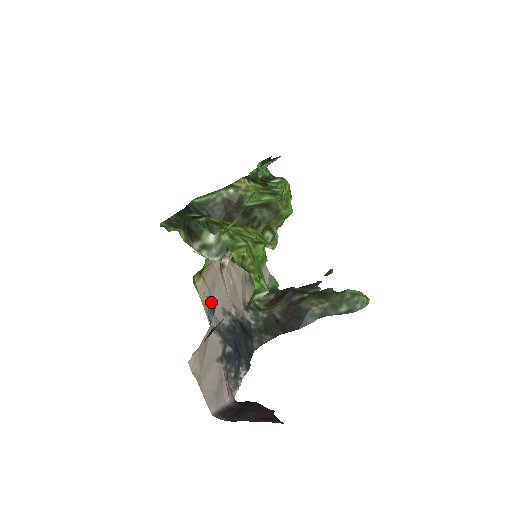
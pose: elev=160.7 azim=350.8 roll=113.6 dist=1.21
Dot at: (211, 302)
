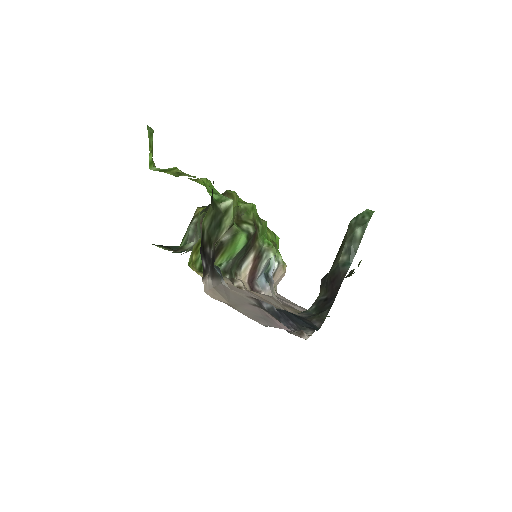
Dot at: occluded
